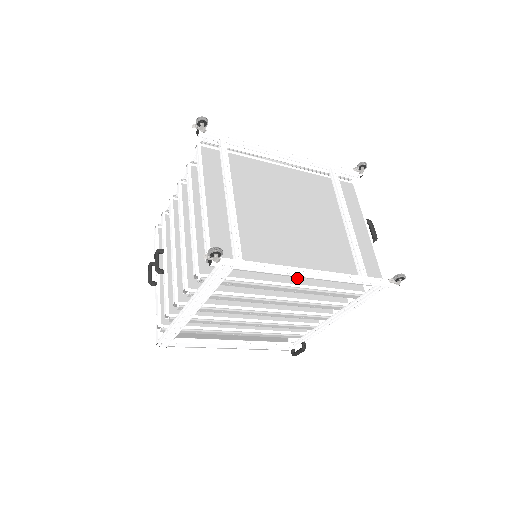
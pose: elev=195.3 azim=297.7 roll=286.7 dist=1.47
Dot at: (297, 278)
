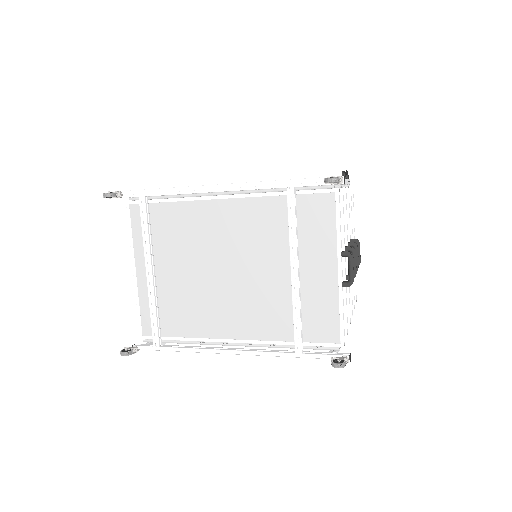
Dot at: occluded
